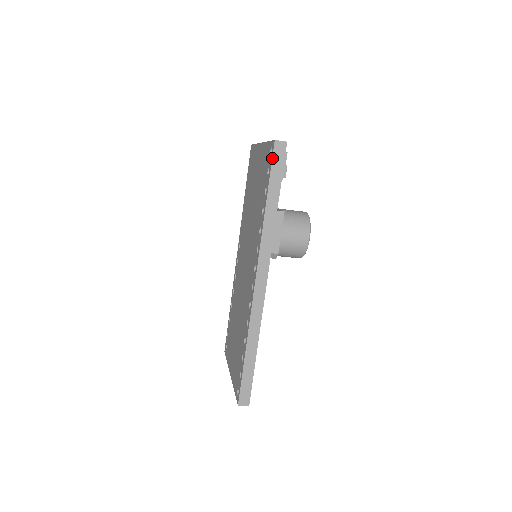
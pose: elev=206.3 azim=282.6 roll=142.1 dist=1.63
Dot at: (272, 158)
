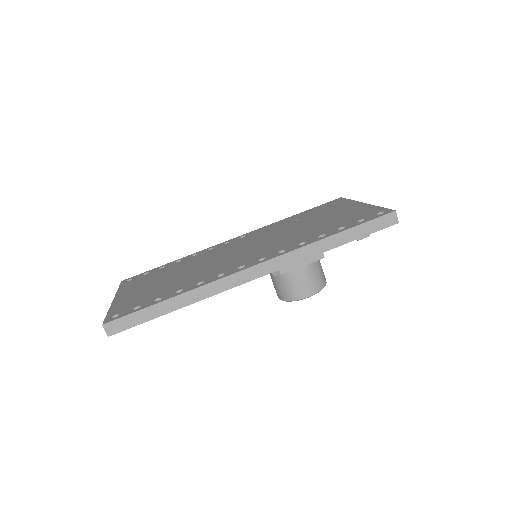
Dot at: (379, 217)
